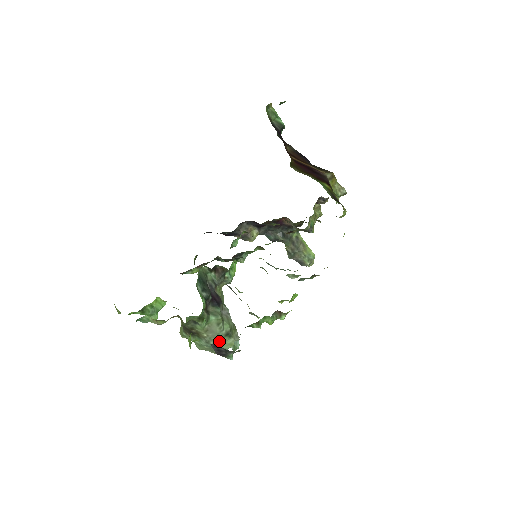
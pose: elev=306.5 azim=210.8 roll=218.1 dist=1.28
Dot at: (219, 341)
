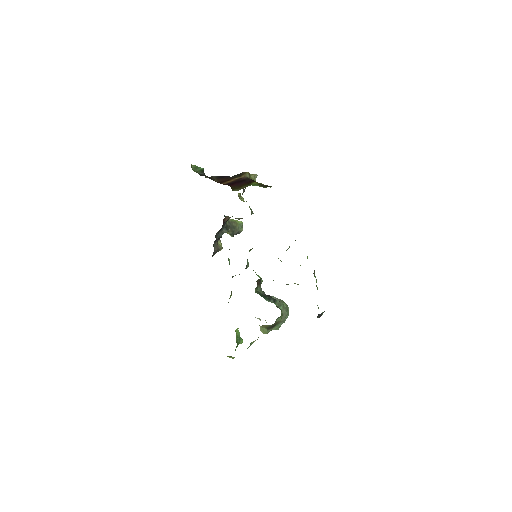
Dot at: occluded
